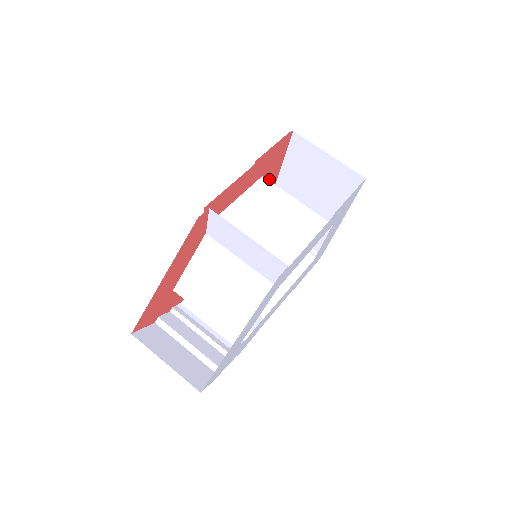
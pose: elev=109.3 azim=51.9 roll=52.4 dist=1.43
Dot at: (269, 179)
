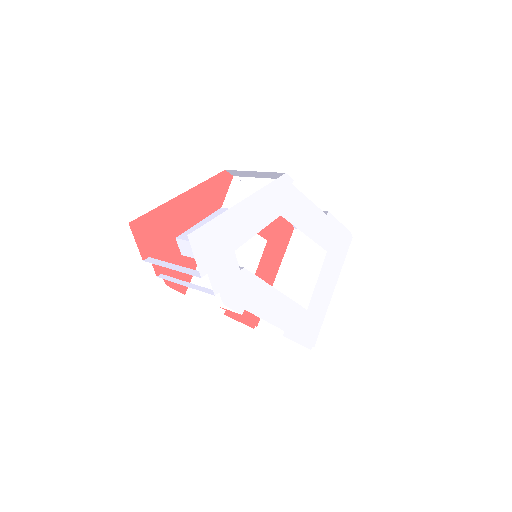
Dot at: (270, 261)
